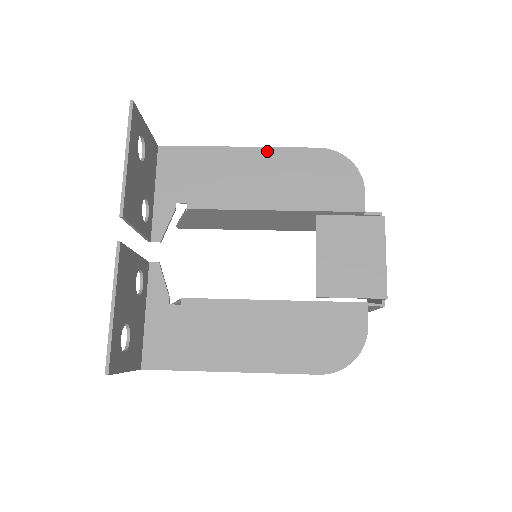
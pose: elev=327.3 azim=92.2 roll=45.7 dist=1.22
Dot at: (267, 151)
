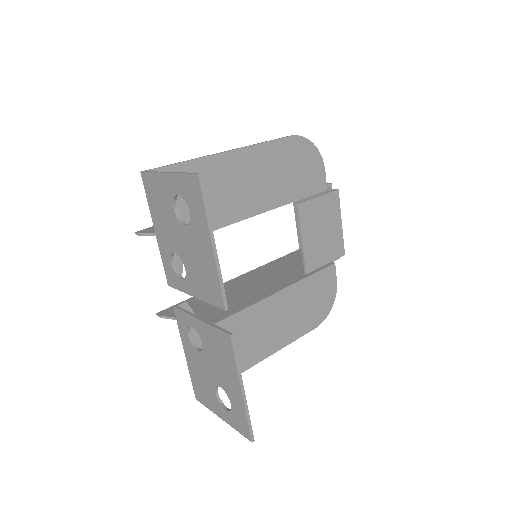
Dot at: (252, 150)
